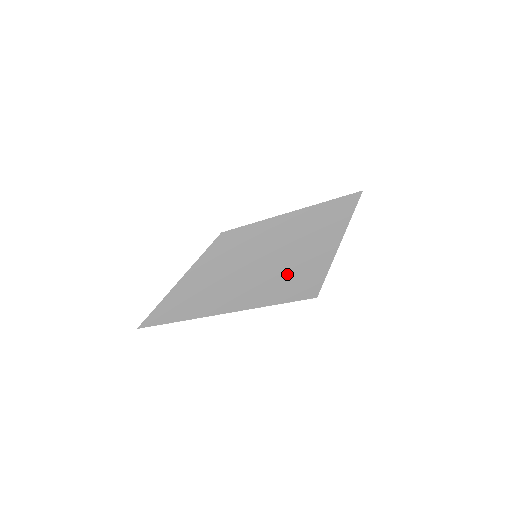
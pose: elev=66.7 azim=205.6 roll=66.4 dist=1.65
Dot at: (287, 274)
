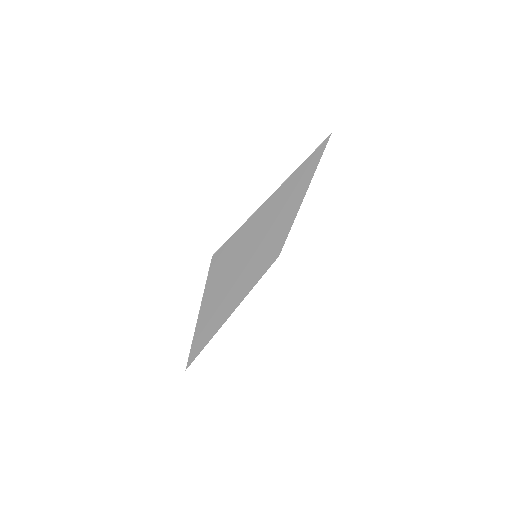
Dot at: (236, 253)
